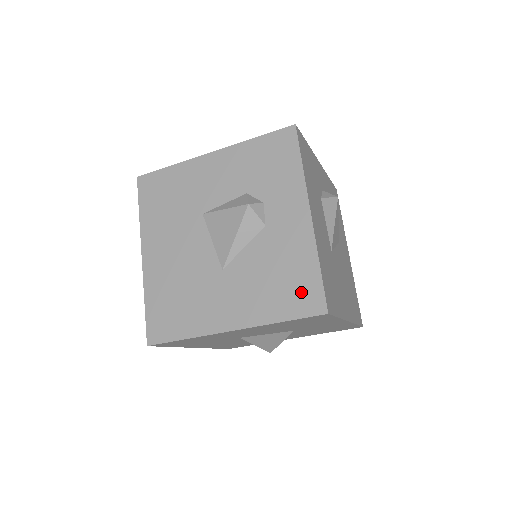
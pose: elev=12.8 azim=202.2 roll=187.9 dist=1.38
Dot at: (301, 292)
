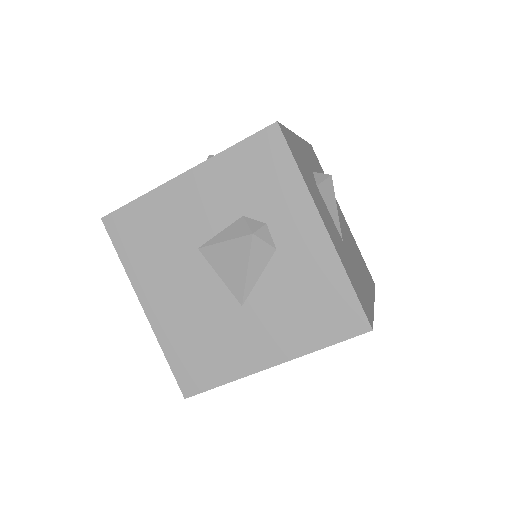
Dot at: (337, 314)
